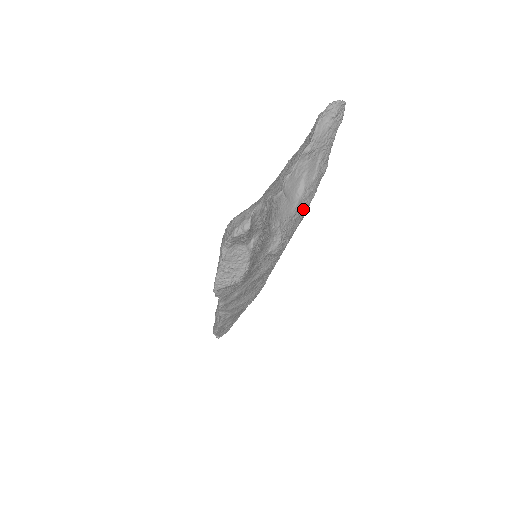
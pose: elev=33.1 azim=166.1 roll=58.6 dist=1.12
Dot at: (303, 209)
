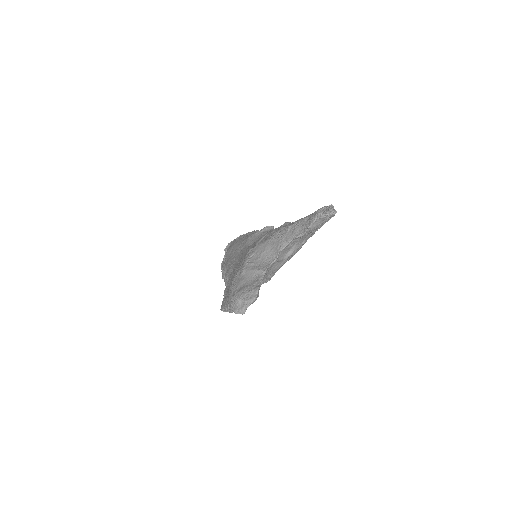
Dot at: (290, 258)
